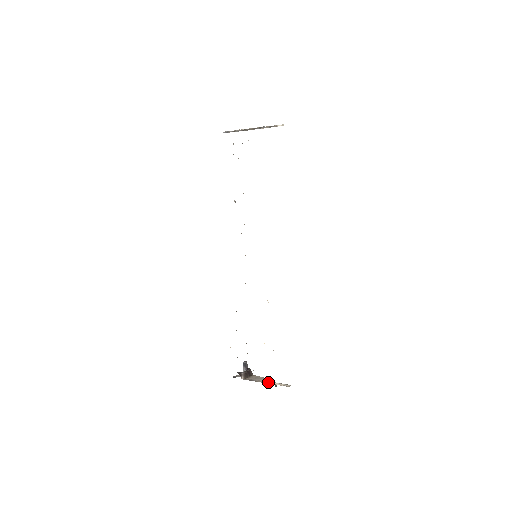
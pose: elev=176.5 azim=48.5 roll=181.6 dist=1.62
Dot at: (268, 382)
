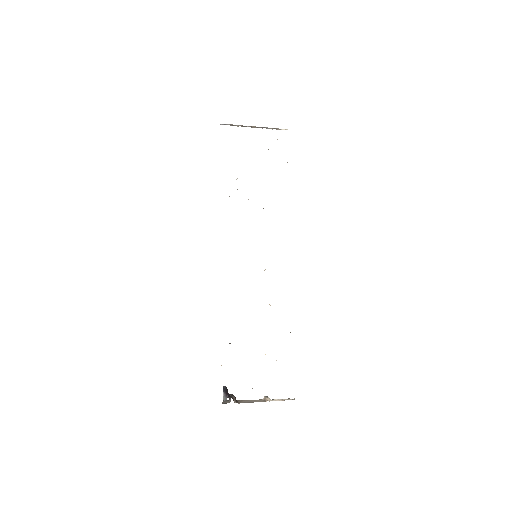
Dot at: (269, 400)
